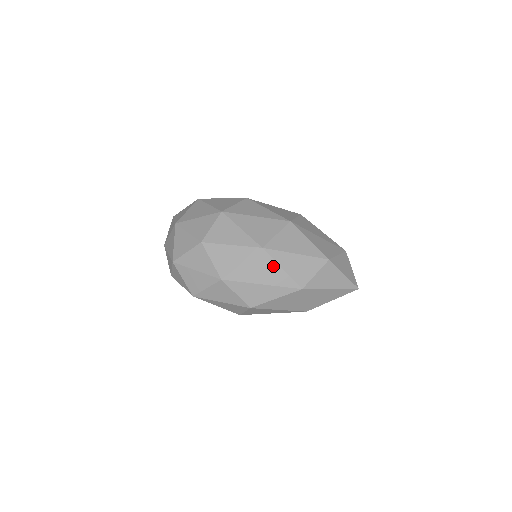
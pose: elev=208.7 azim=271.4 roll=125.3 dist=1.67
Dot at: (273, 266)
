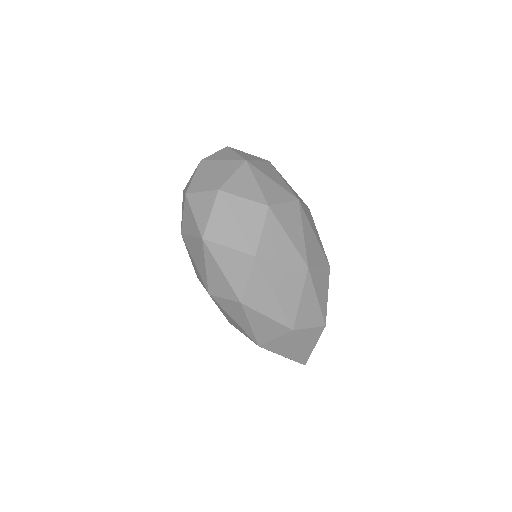
Dot at: (298, 290)
